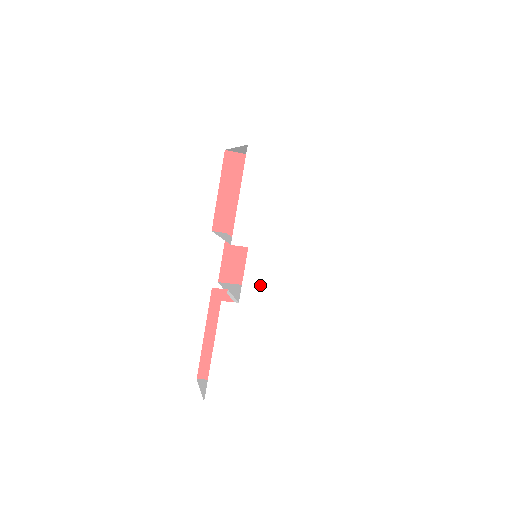
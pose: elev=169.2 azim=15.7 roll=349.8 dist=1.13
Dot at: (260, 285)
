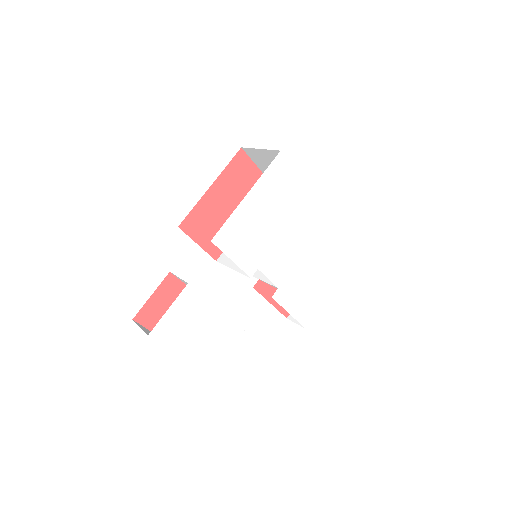
Dot at: (278, 272)
